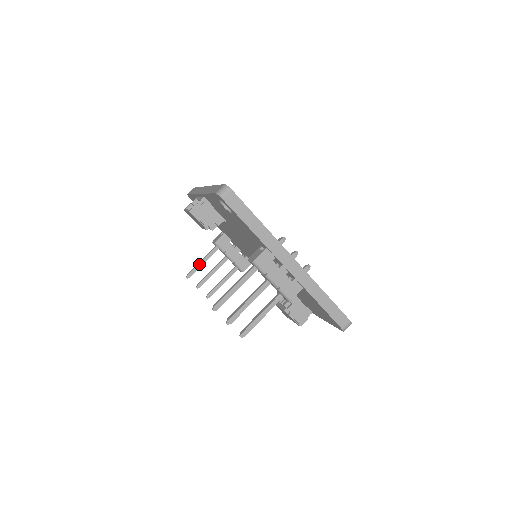
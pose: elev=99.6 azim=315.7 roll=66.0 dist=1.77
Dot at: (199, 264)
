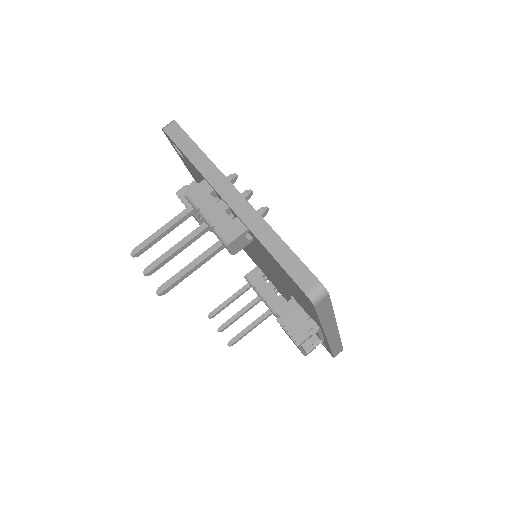
Dot at: (225, 302)
